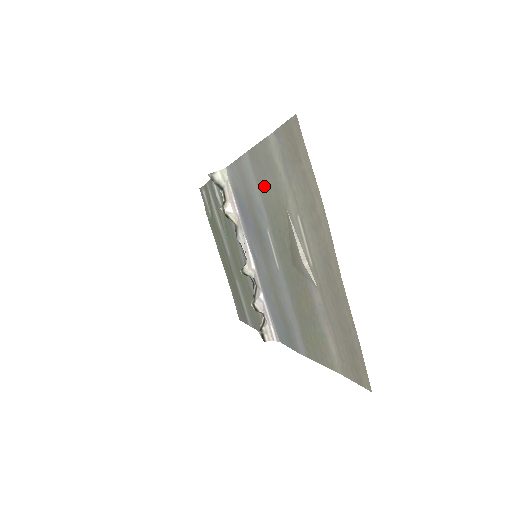
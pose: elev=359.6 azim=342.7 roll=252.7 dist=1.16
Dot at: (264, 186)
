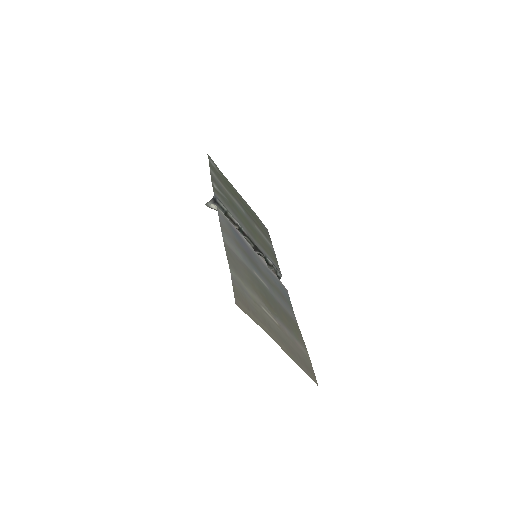
Dot at: (240, 265)
